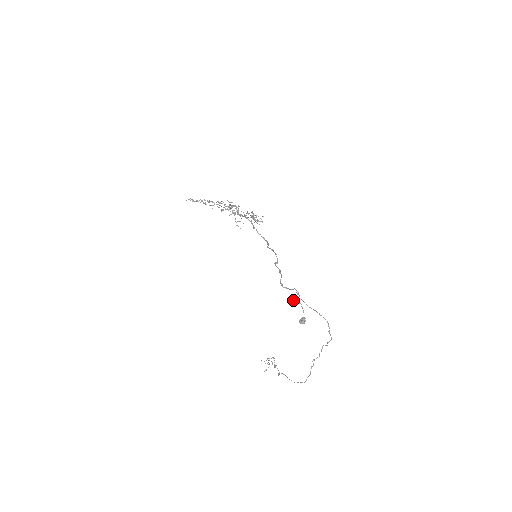
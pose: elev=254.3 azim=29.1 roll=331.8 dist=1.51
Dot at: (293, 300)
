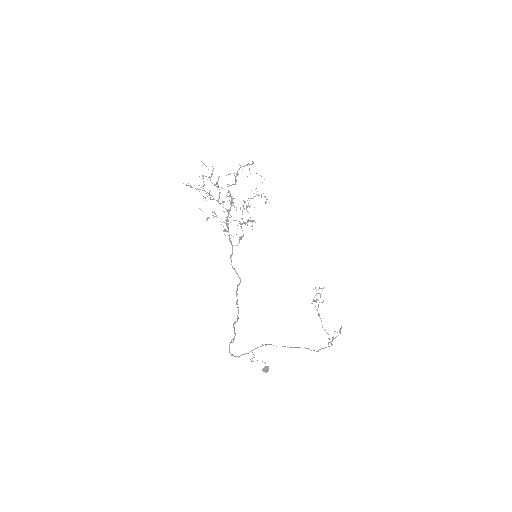
Dot at: occluded
